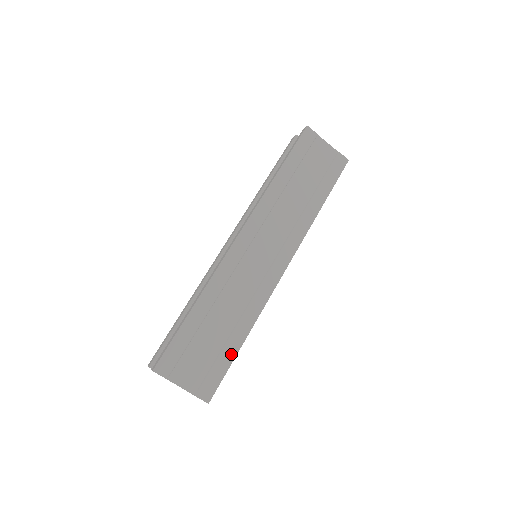
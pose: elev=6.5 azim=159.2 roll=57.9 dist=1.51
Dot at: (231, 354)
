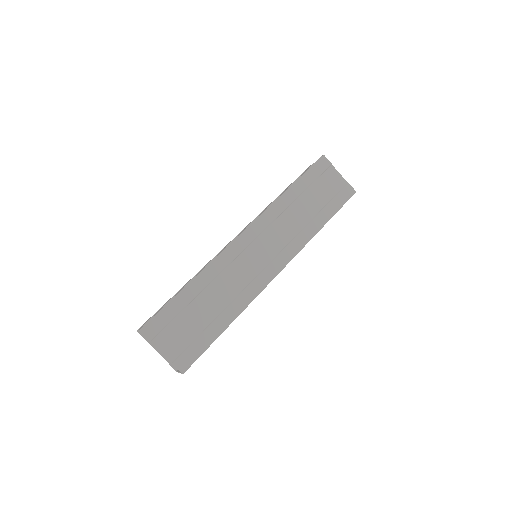
Dot at: (214, 334)
